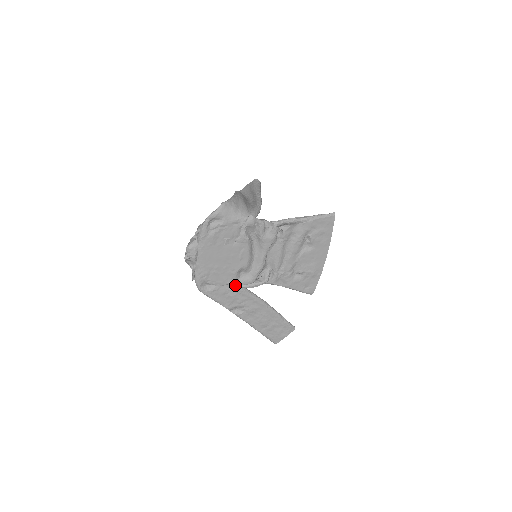
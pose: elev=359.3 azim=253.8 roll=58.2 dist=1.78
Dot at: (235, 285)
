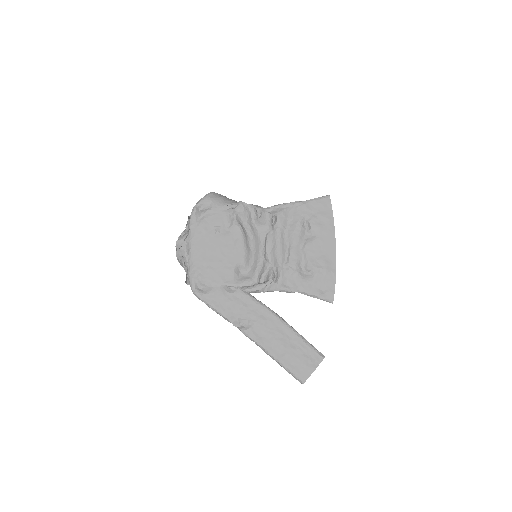
Dot at: (235, 287)
